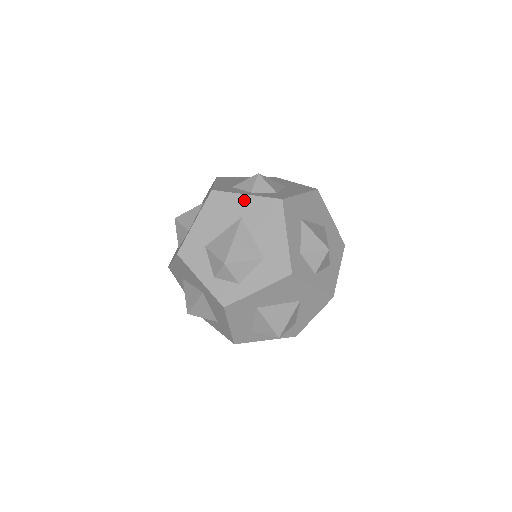
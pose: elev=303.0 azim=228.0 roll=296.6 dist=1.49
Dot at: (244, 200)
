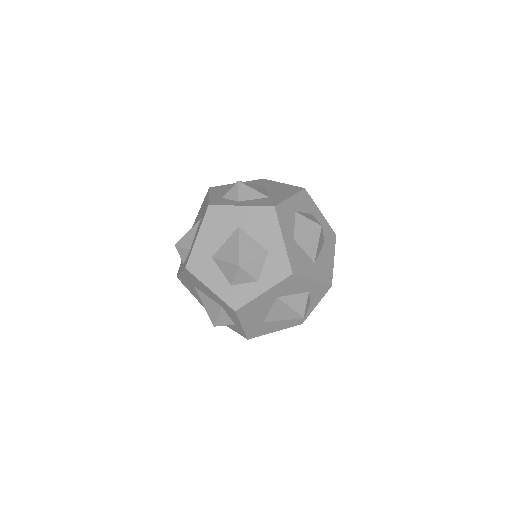
Dot at: (184, 277)
